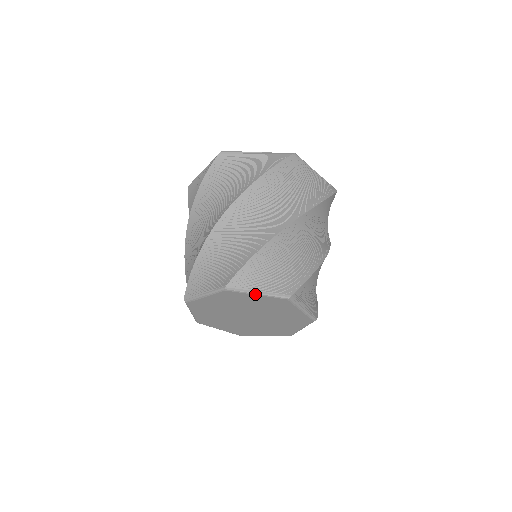
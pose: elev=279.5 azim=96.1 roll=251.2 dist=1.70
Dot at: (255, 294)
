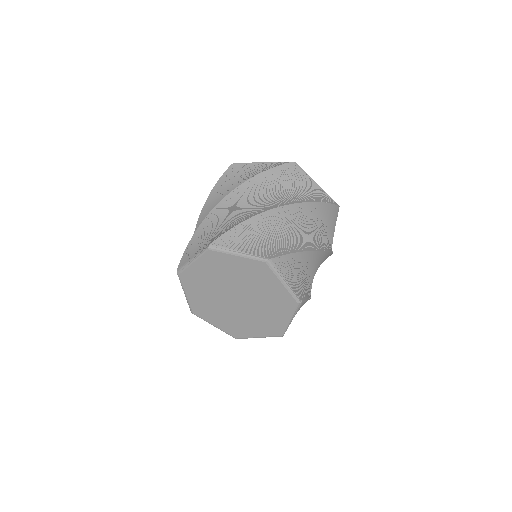
Dot at: (282, 282)
